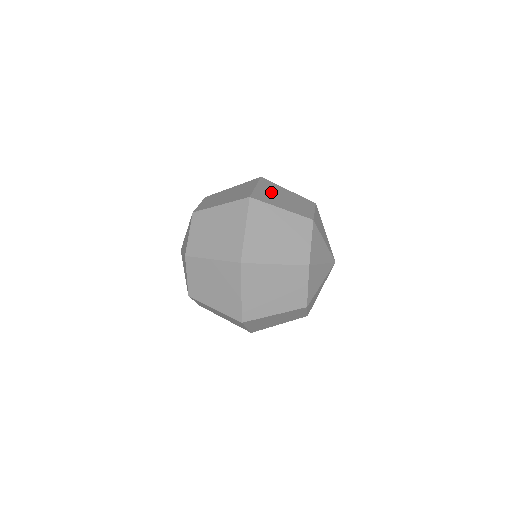
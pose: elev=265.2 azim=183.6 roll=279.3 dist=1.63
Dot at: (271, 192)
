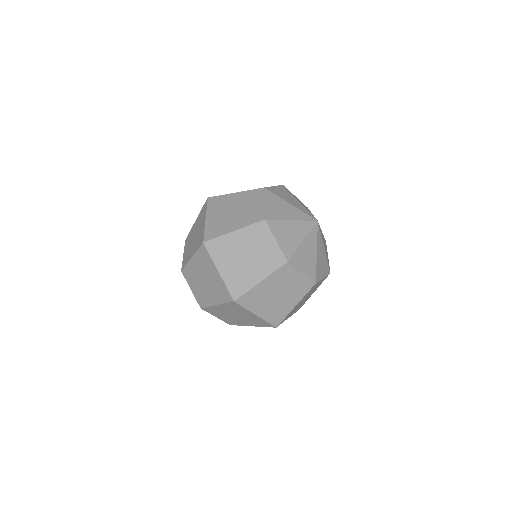
Dot at: (220, 214)
